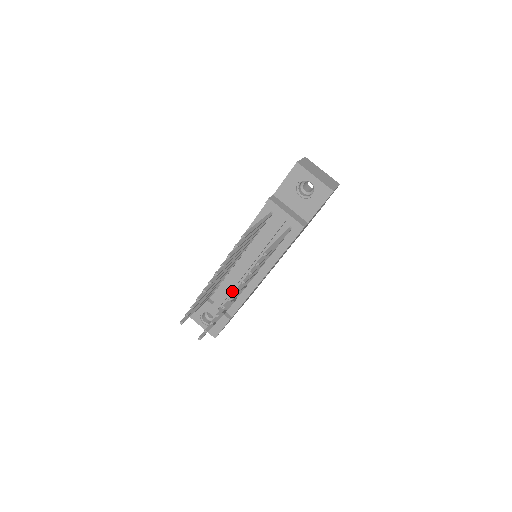
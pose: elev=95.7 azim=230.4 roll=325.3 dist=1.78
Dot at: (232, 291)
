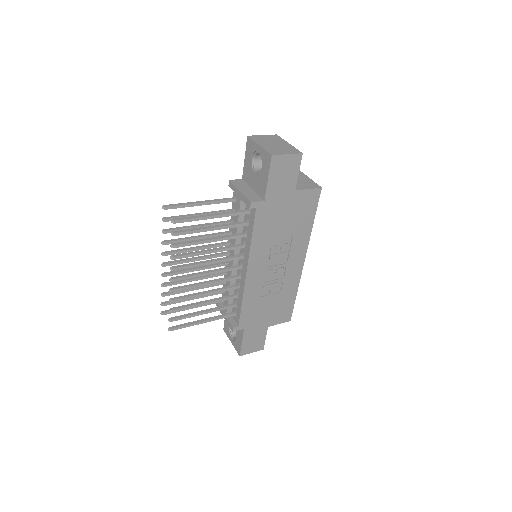
Dot at: occluded
